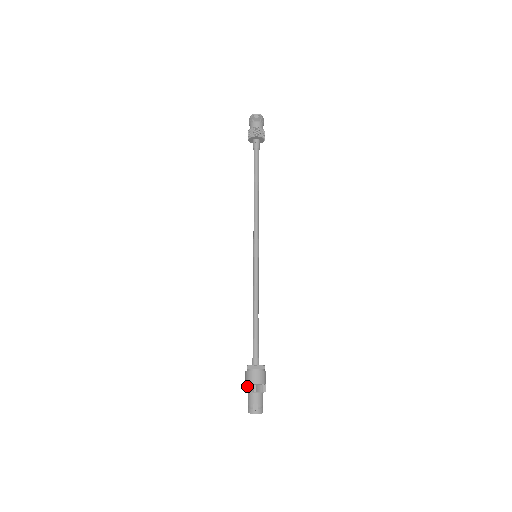
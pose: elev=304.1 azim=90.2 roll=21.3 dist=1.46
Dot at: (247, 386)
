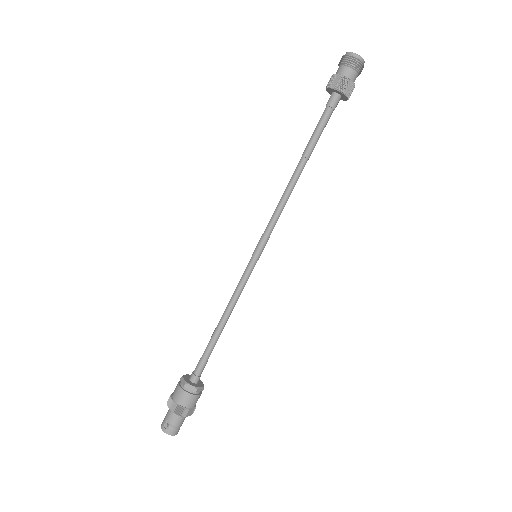
Dot at: (170, 398)
